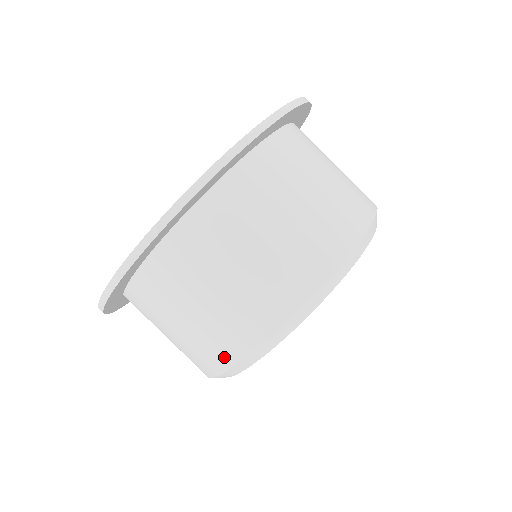
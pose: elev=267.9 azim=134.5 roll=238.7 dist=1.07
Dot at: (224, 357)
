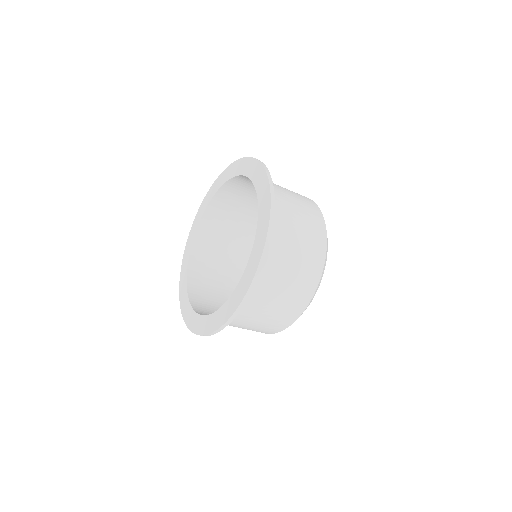
Dot at: occluded
